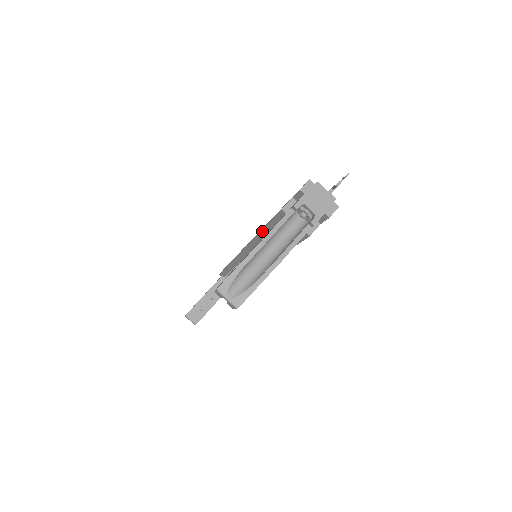
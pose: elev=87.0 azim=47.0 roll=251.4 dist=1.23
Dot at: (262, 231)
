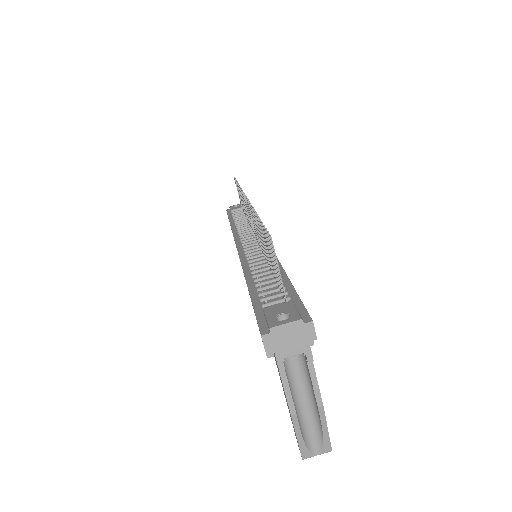
Dot at: occluded
